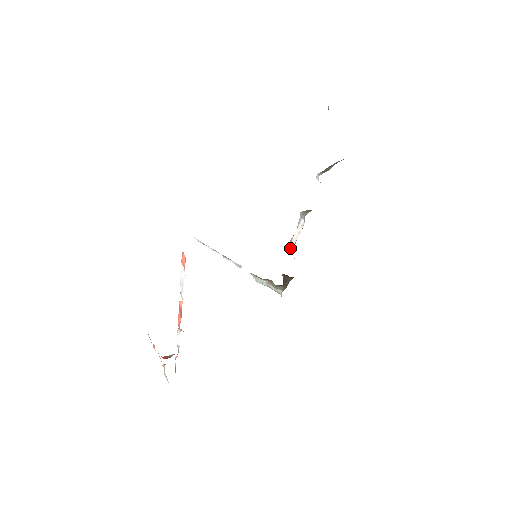
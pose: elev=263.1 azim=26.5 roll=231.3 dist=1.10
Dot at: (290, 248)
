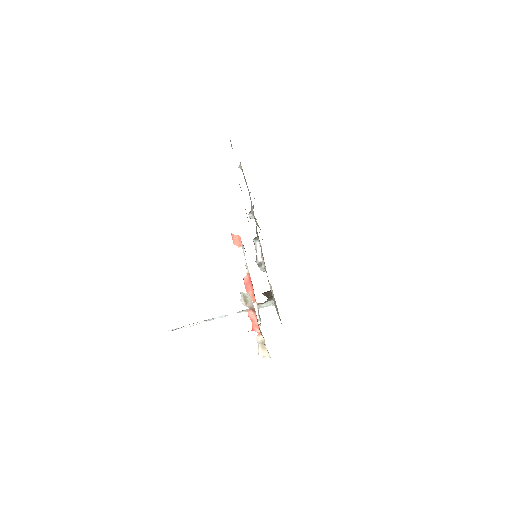
Dot at: (260, 266)
